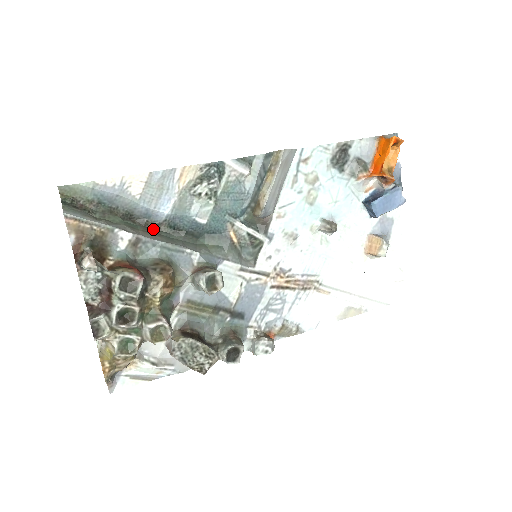
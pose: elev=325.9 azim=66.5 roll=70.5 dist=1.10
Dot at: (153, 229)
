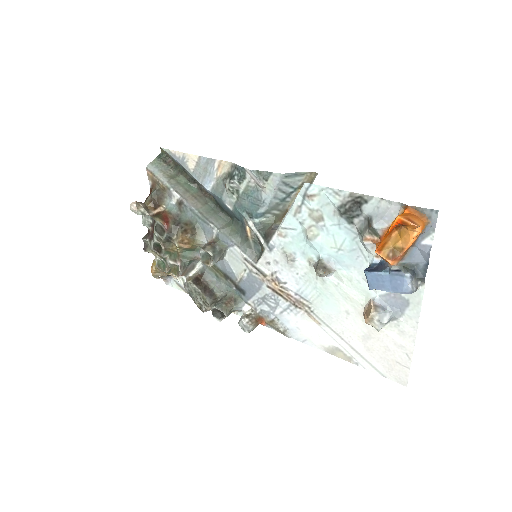
Dot at: (207, 196)
